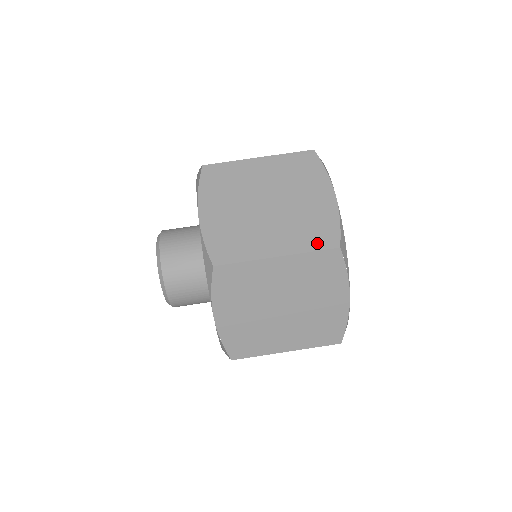
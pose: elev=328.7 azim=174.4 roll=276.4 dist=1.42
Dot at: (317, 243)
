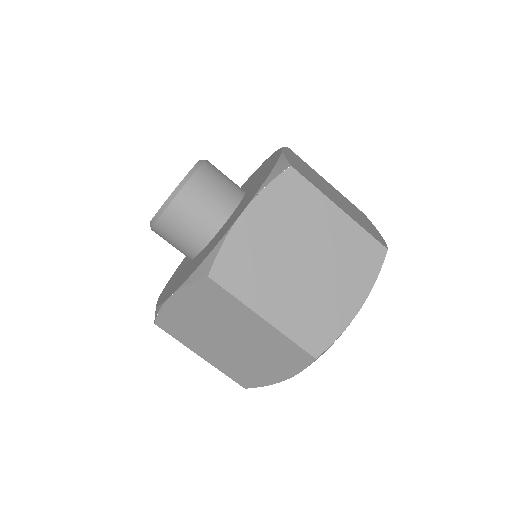
Dot at: (371, 233)
